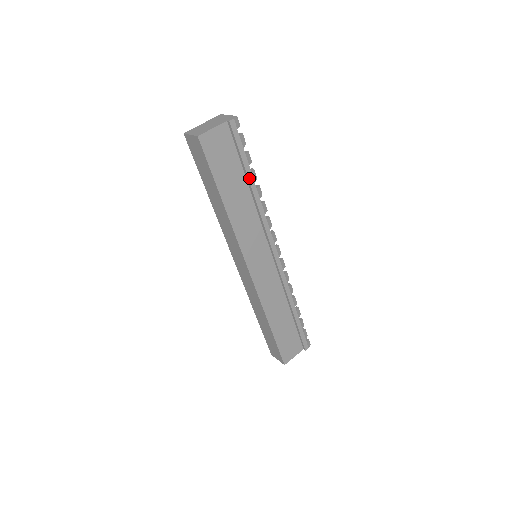
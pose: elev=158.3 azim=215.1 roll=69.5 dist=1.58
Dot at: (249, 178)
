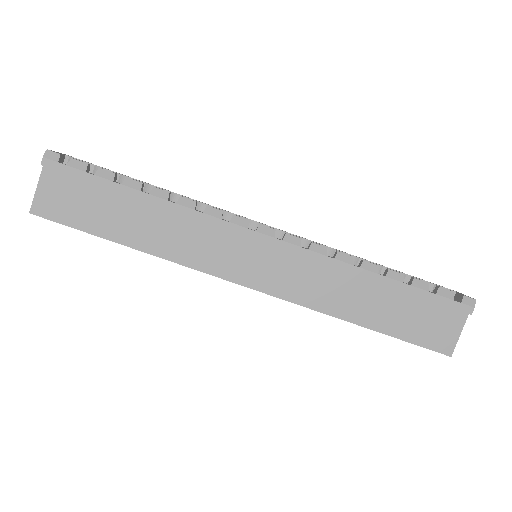
Dot at: (128, 194)
